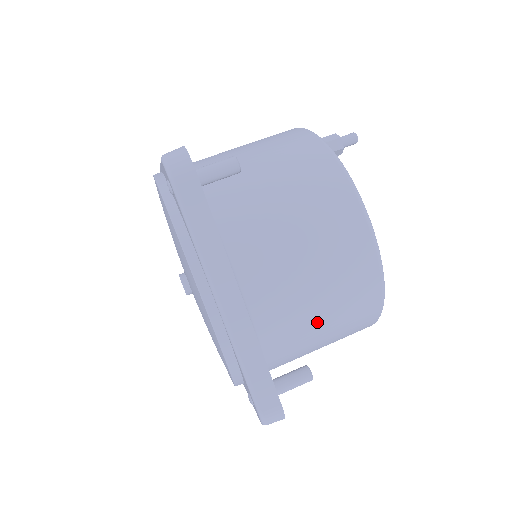
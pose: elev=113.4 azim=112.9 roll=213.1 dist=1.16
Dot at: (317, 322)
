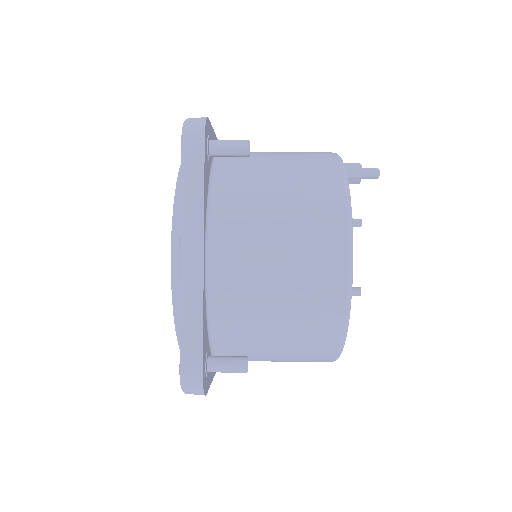
Dot at: (271, 318)
